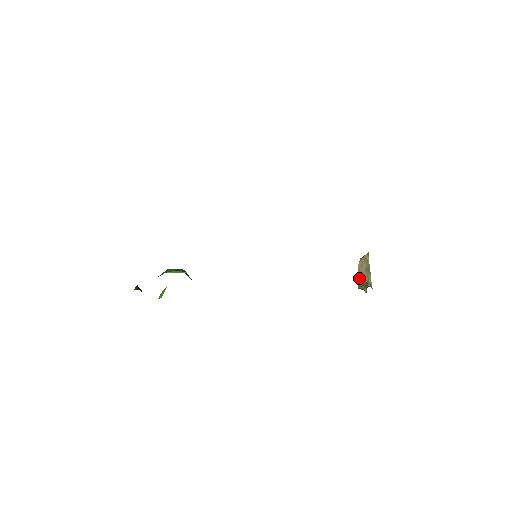
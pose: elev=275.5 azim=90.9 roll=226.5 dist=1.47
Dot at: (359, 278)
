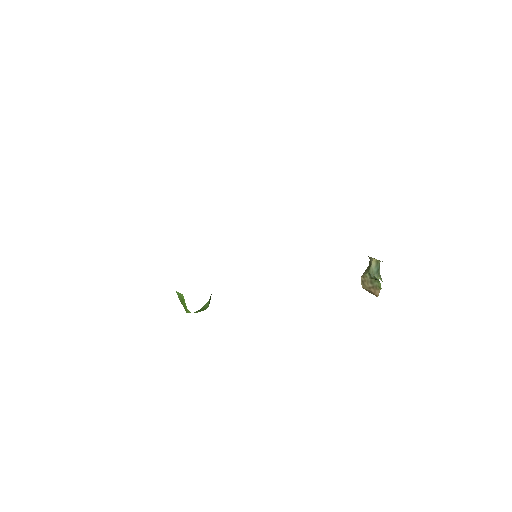
Dot at: (365, 273)
